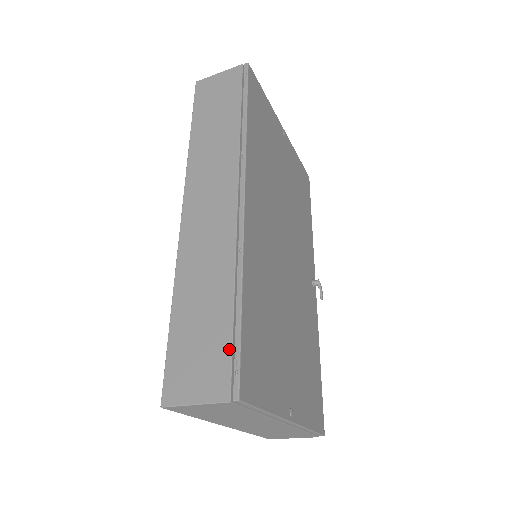
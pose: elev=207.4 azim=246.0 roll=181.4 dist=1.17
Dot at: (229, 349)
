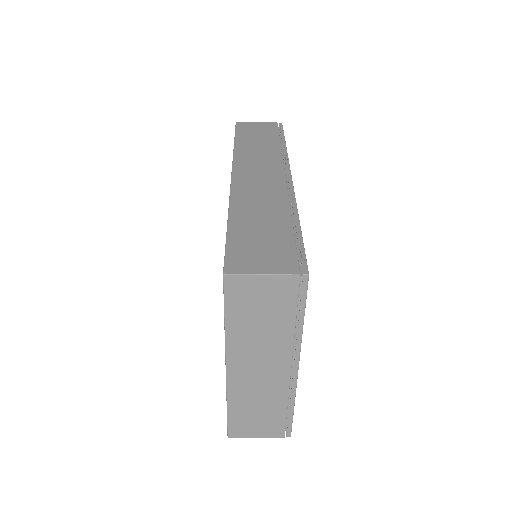
Dot at: (293, 246)
